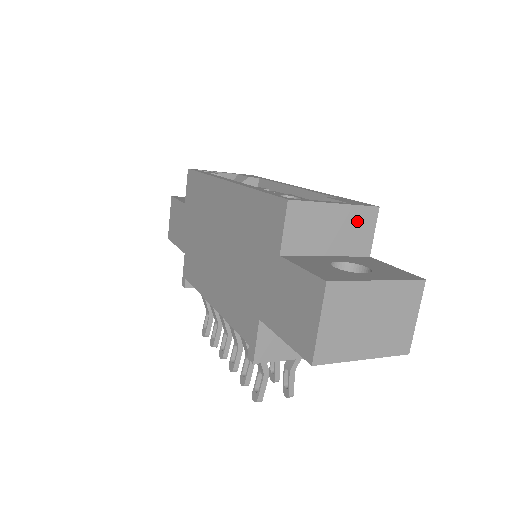
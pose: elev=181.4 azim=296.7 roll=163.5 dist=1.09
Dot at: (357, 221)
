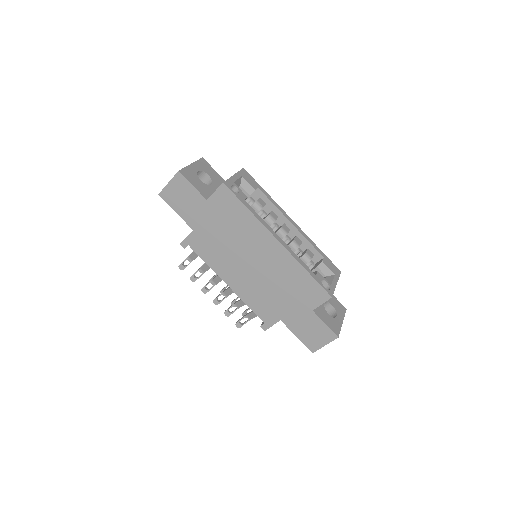
Dot at: occluded
